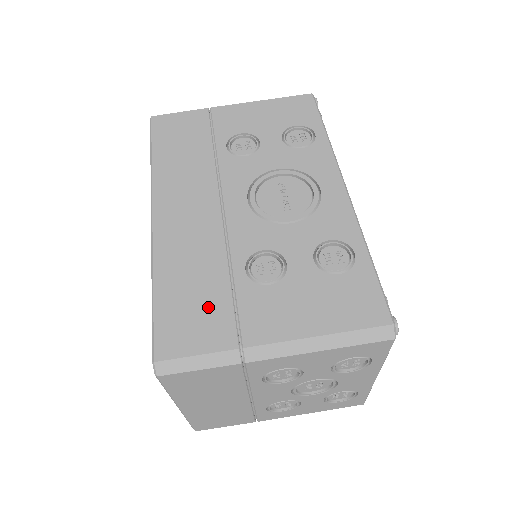
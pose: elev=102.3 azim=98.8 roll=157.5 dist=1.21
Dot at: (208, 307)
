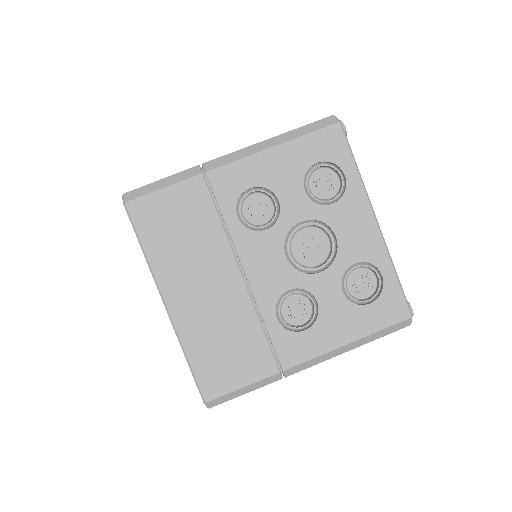
Dot at: occluded
